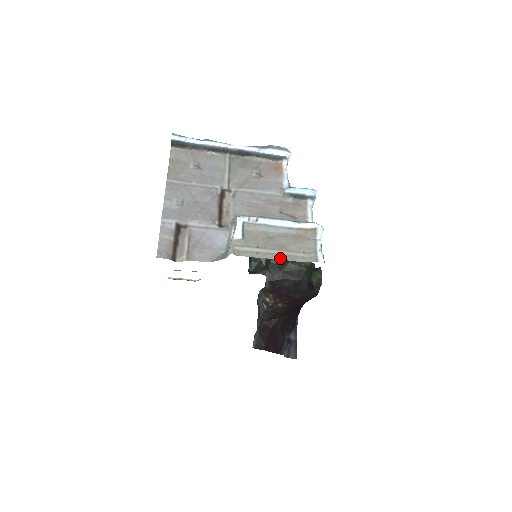
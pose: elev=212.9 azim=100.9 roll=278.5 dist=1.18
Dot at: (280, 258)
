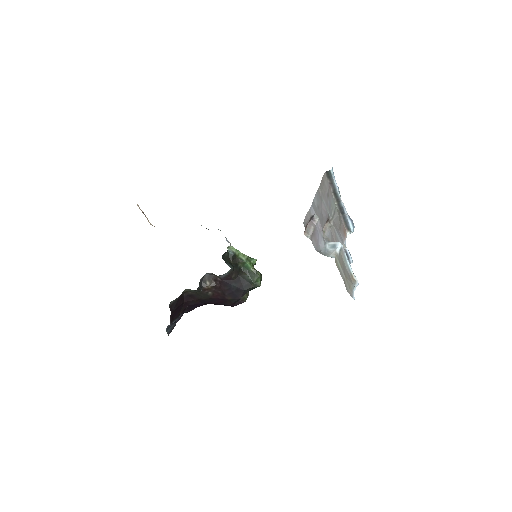
Dot at: (344, 280)
